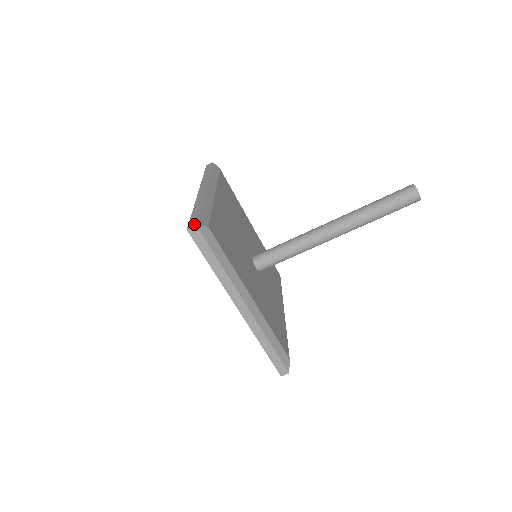
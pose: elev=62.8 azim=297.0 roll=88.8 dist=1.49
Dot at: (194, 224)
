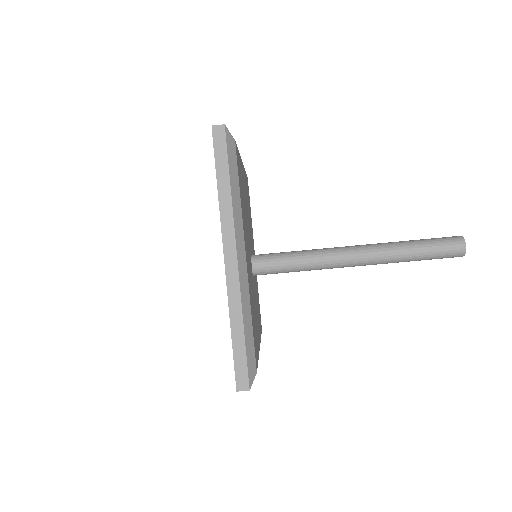
Dot at: (222, 126)
